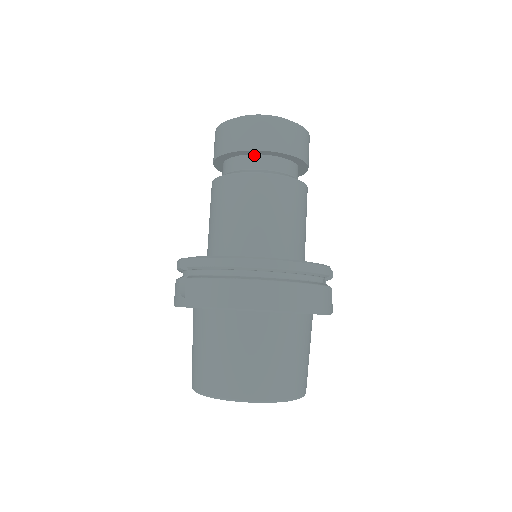
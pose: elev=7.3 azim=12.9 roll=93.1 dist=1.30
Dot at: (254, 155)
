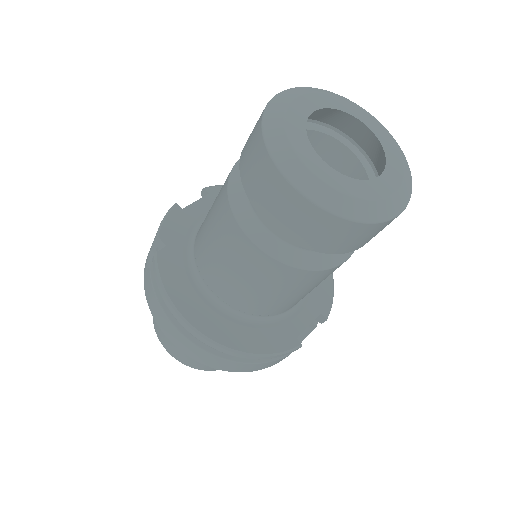
Dot at: occluded
